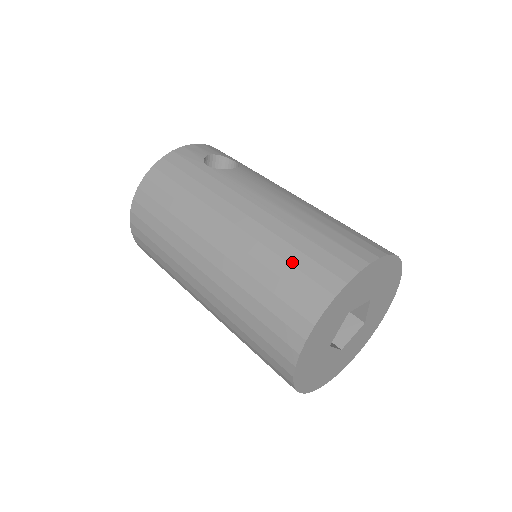
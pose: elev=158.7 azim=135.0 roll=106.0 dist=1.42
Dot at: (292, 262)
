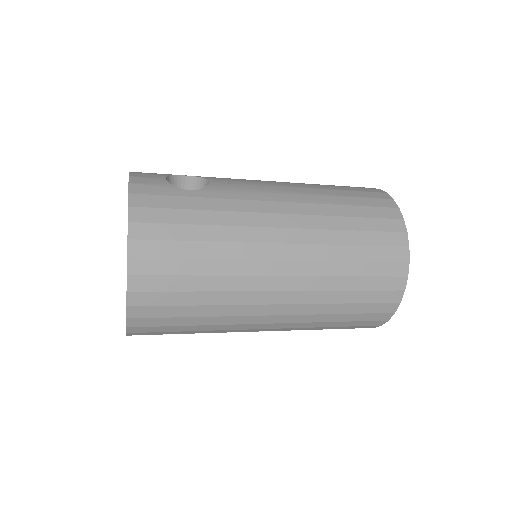
Dot at: (361, 229)
